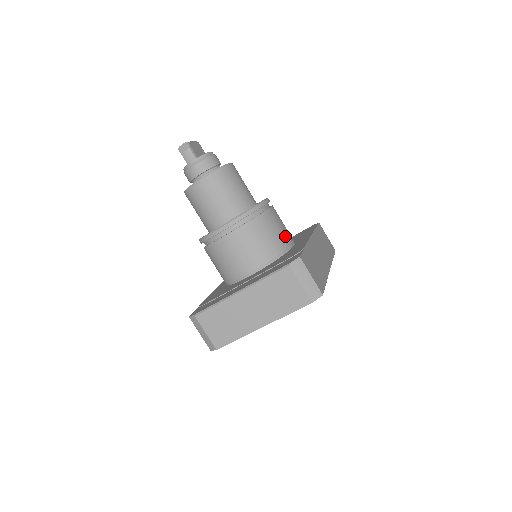
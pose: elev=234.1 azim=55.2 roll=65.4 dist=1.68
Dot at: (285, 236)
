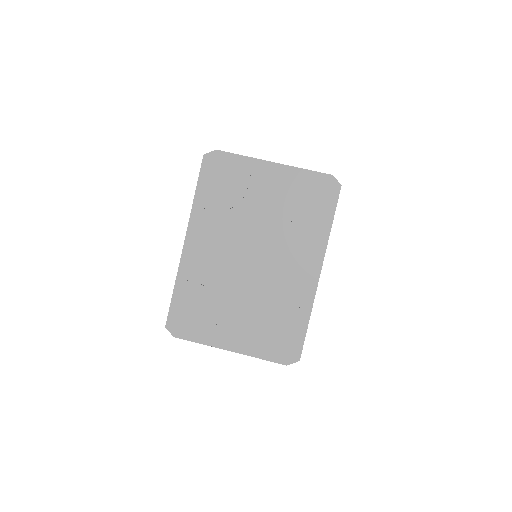
Dot at: occluded
